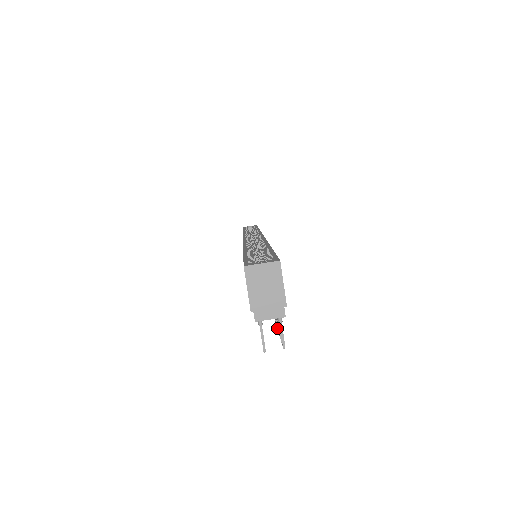
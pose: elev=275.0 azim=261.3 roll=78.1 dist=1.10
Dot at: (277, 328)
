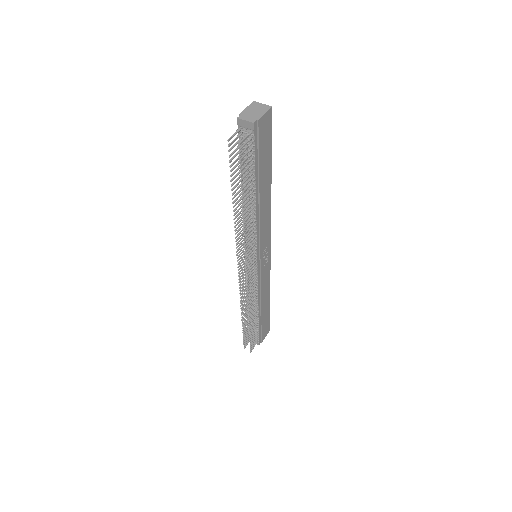
Dot at: (241, 179)
